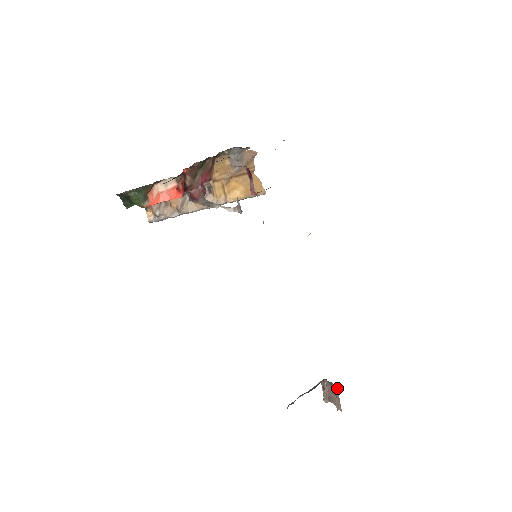
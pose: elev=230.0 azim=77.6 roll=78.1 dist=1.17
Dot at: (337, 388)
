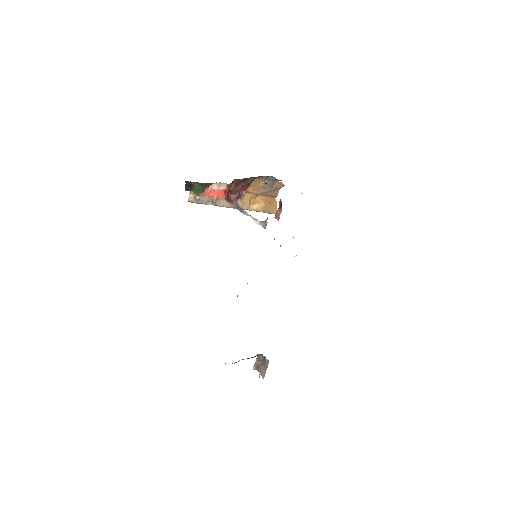
Dot at: (268, 363)
